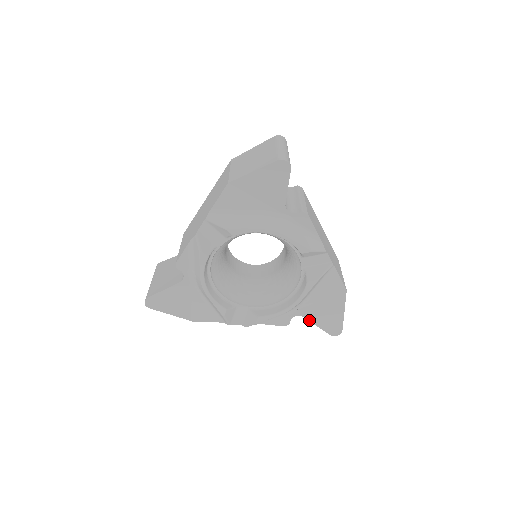
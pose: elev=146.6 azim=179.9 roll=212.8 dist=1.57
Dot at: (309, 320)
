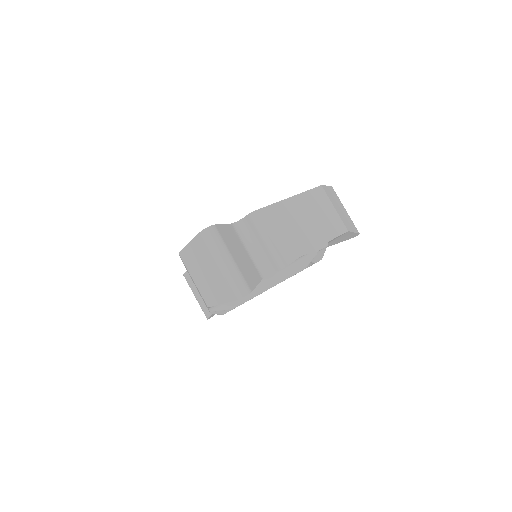
Dot at: occluded
